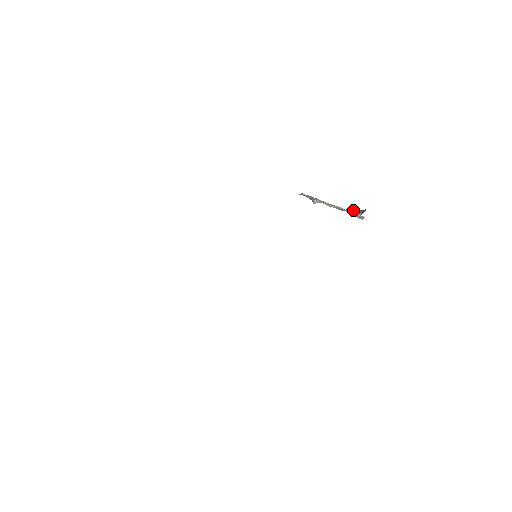
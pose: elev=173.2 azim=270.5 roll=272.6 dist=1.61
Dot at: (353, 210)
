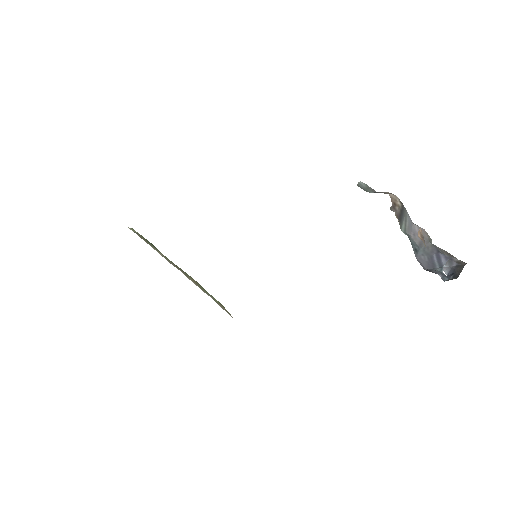
Dot at: (441, 254)
